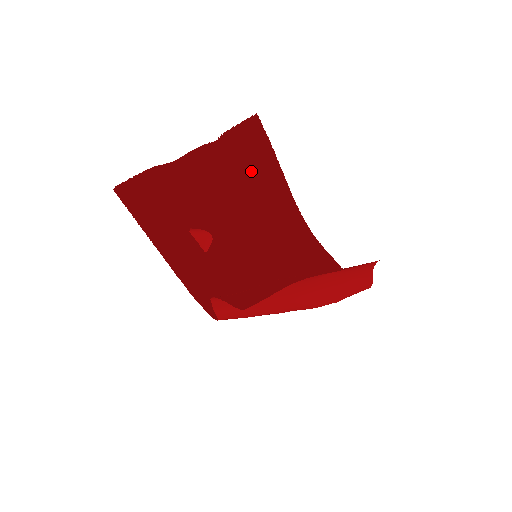
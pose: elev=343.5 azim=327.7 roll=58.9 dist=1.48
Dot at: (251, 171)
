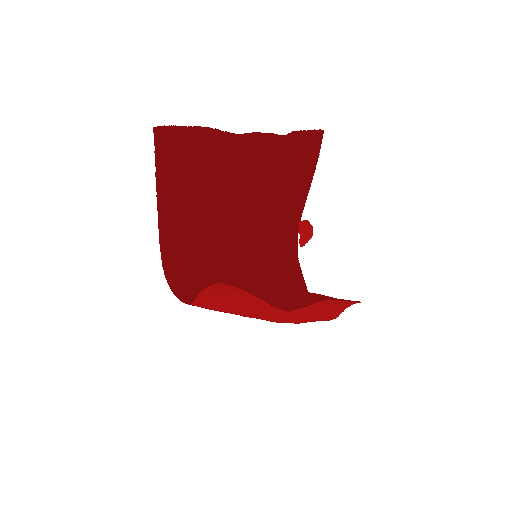
Dot at: (290, 177)
